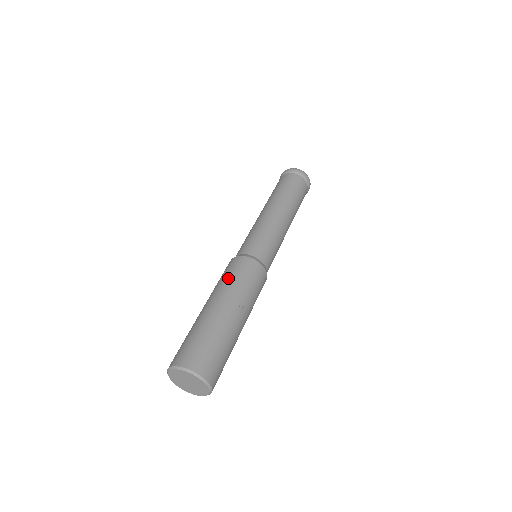
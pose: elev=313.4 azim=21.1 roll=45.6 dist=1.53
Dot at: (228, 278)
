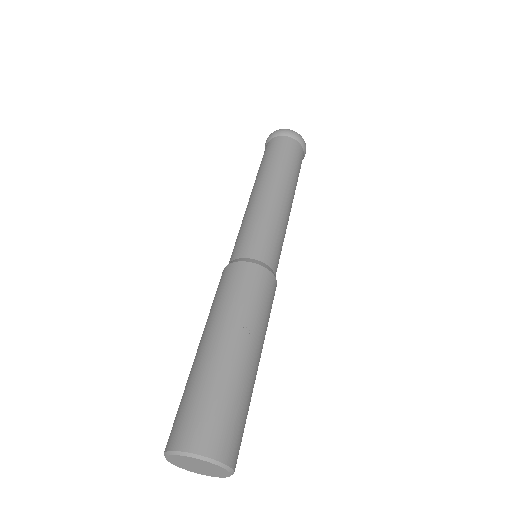
Dot at: (220, 299)
